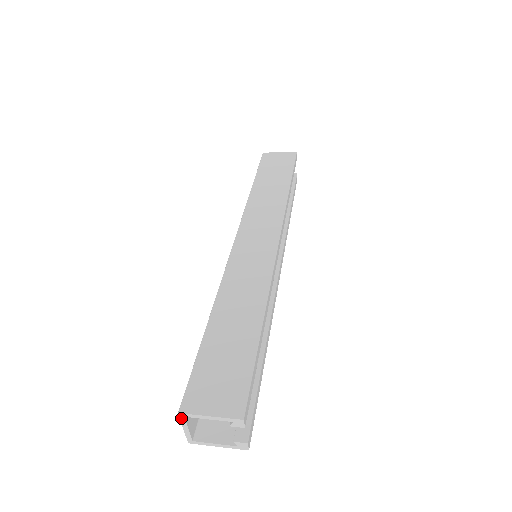
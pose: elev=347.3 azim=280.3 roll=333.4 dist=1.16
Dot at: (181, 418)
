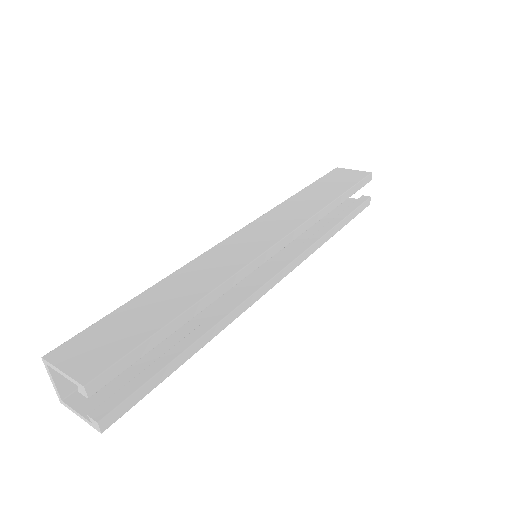
Dot at: (45, 365)
